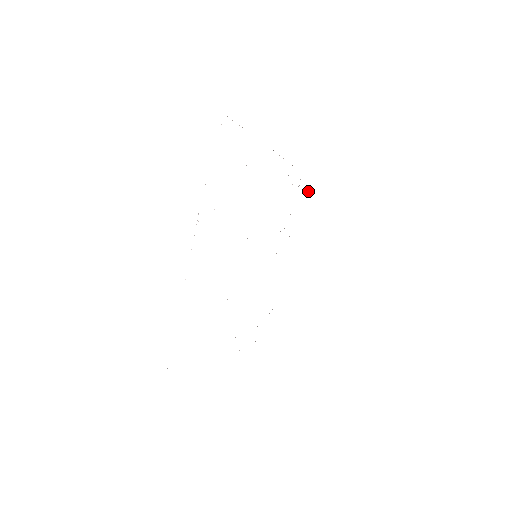
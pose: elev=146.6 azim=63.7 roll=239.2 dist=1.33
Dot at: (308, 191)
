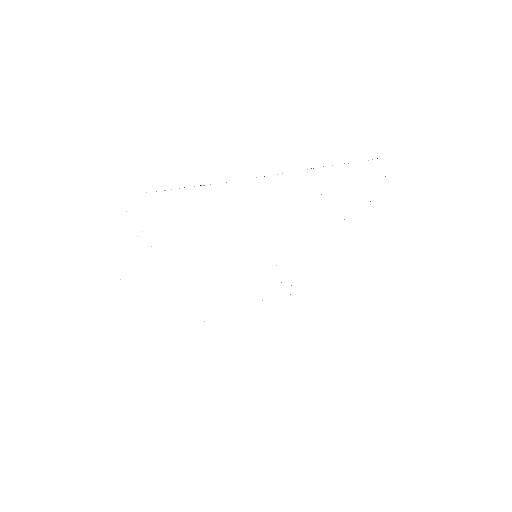
Dot at: occluded
